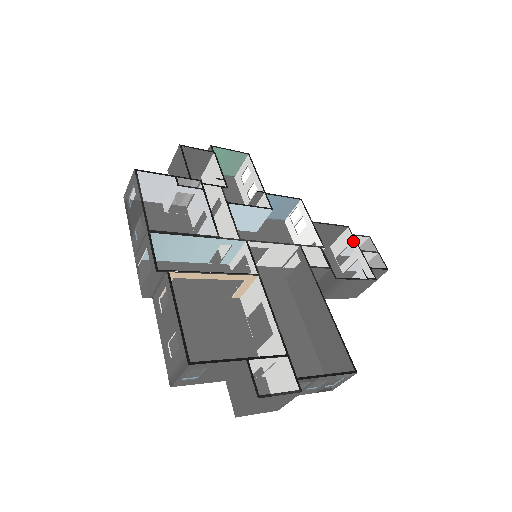
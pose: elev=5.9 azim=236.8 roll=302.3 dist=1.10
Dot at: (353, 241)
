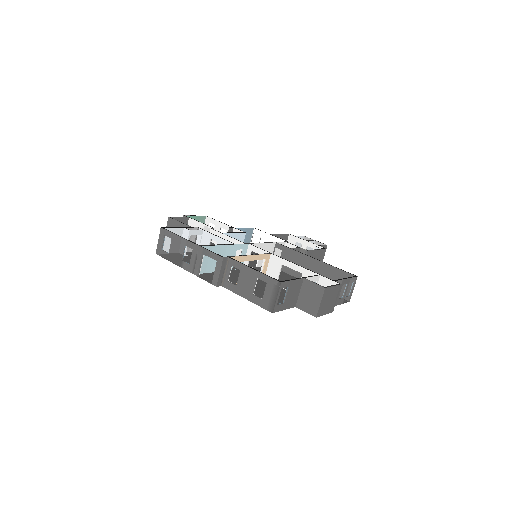
Dot at: (298, 239)
